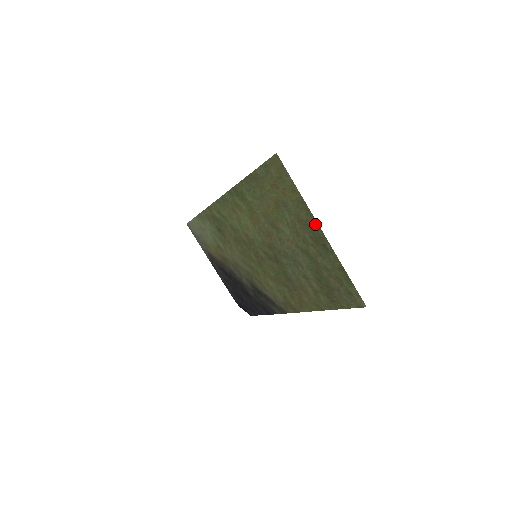
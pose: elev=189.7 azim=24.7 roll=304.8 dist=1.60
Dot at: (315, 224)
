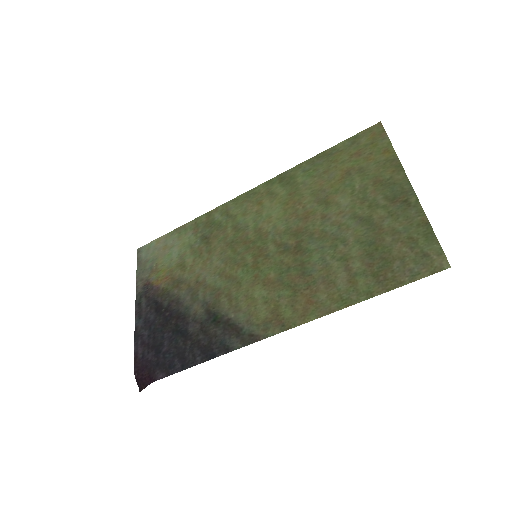
Dot at: (402, 179)
